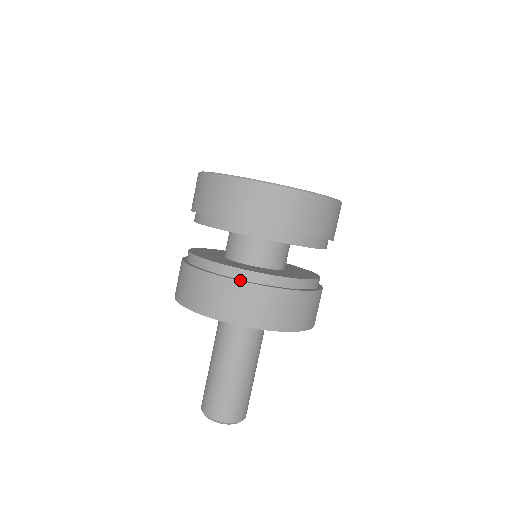
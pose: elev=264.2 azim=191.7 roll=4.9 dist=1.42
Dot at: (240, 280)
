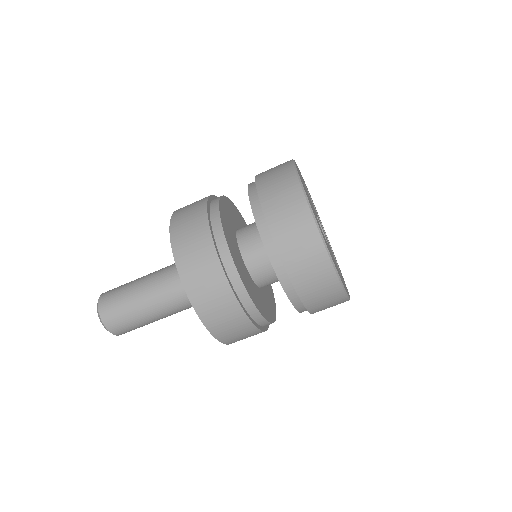
Dot at: (238, 299)
